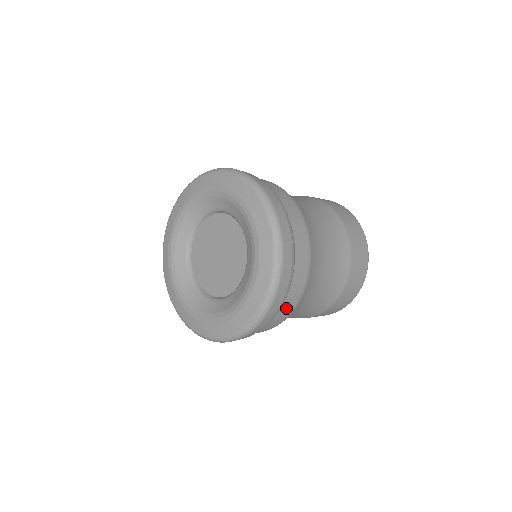
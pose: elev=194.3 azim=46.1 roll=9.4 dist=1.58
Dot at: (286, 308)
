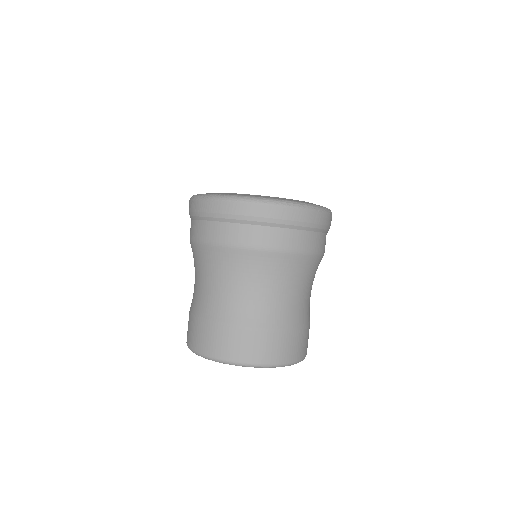
Dot at: (312, 240)
